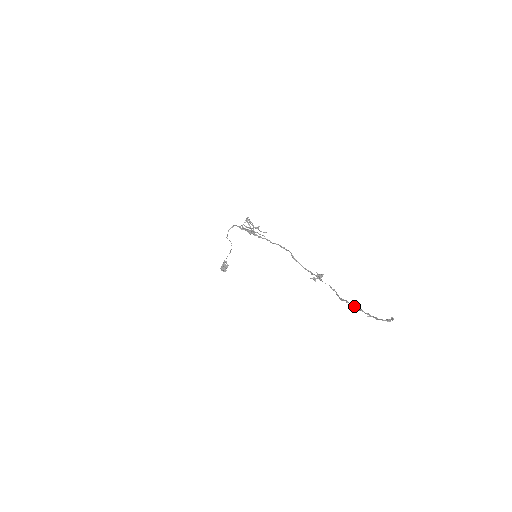
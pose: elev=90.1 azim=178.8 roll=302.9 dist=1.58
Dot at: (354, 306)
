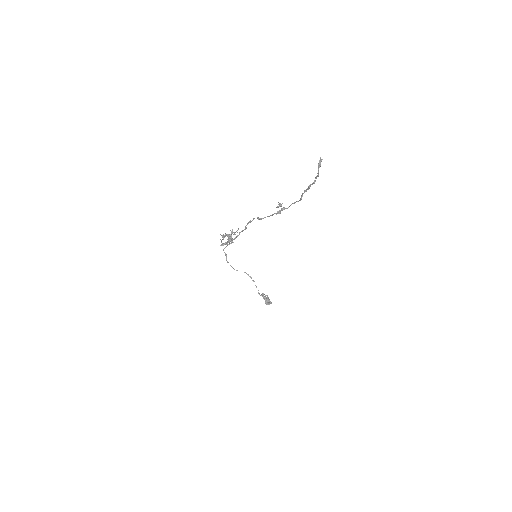
Dot at: (305, 191)
